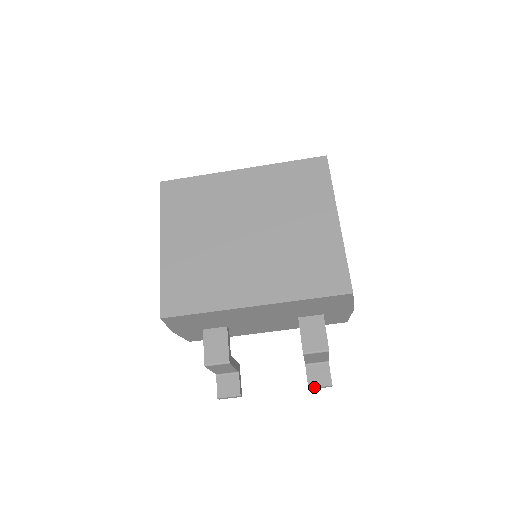
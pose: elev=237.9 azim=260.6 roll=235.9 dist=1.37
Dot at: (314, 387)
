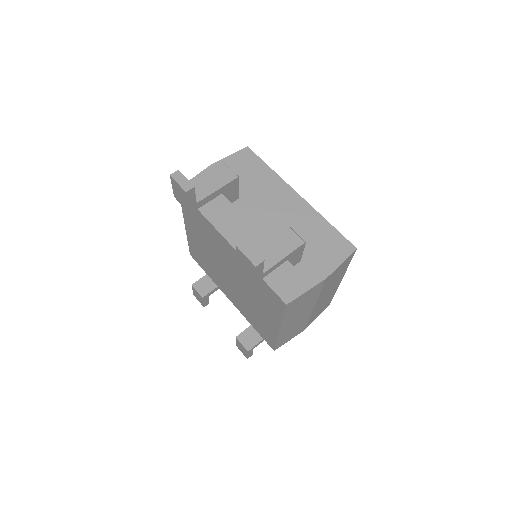
Dot at: occluded
